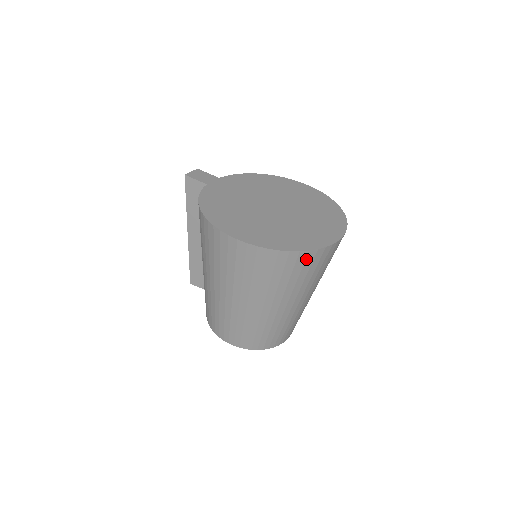
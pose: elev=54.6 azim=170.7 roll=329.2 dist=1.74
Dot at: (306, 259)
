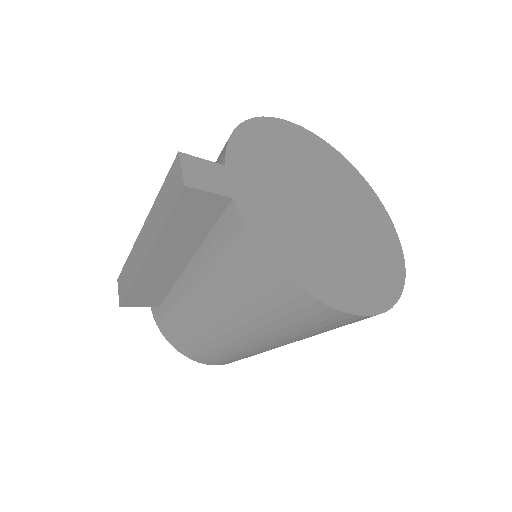
Dot at: occluded
